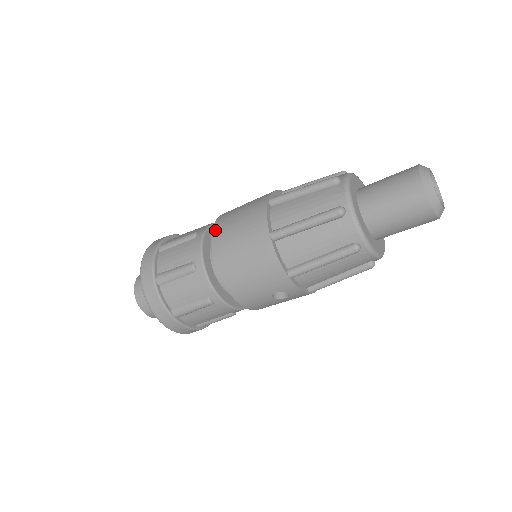
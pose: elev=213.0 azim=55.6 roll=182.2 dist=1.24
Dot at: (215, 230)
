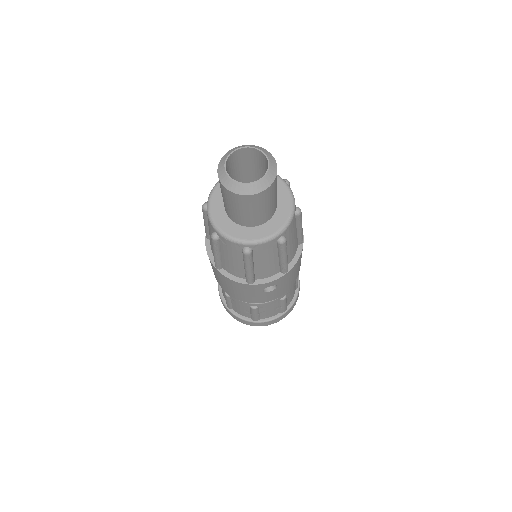
Dot at: occluded
